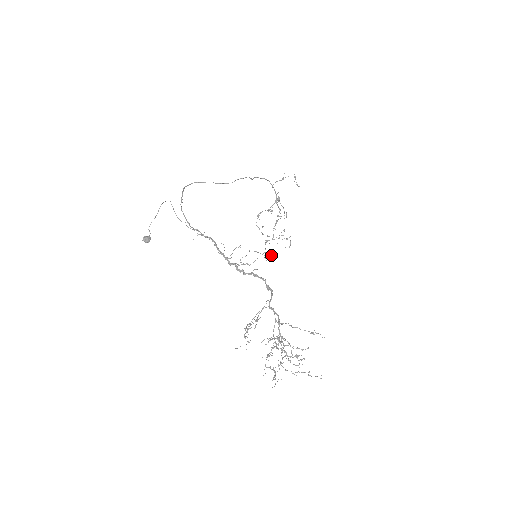
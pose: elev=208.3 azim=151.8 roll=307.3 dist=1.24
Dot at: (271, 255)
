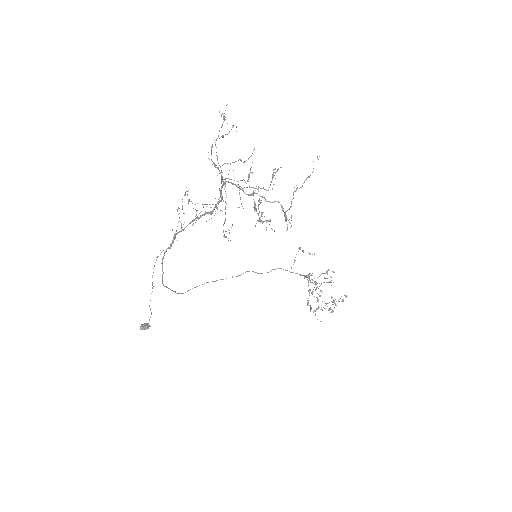
Dot at: (333, 302)
